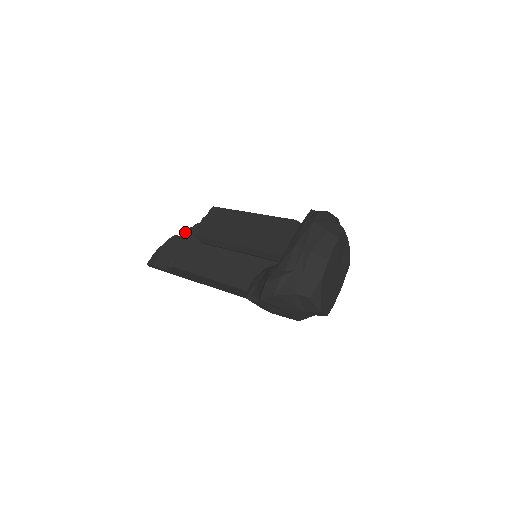
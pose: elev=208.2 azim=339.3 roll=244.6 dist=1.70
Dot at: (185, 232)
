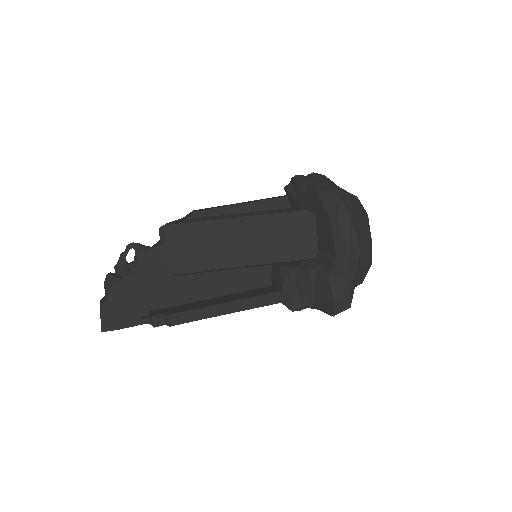
Dot at: (123, 266)
